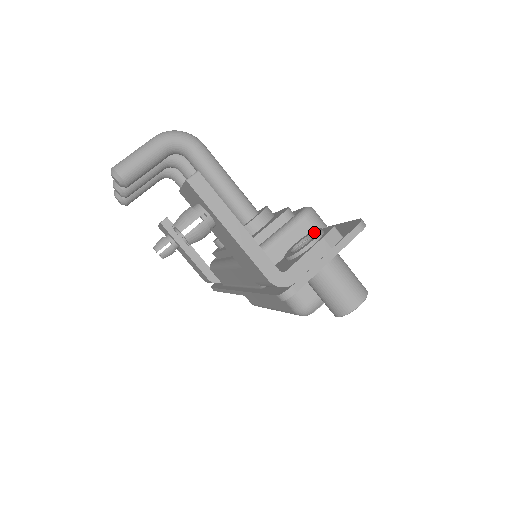
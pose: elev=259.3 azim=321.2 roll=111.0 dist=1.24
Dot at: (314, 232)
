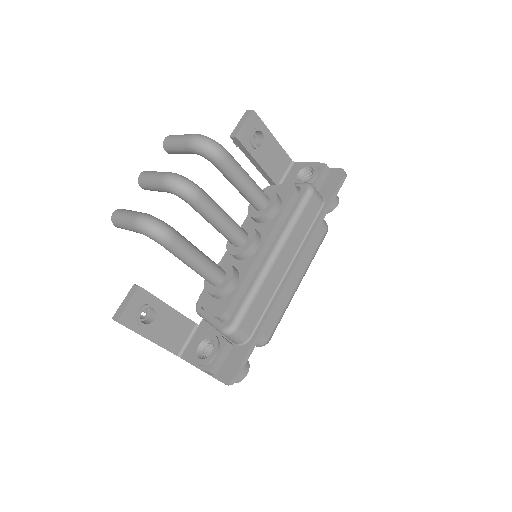
Dot at: (211, 353)
